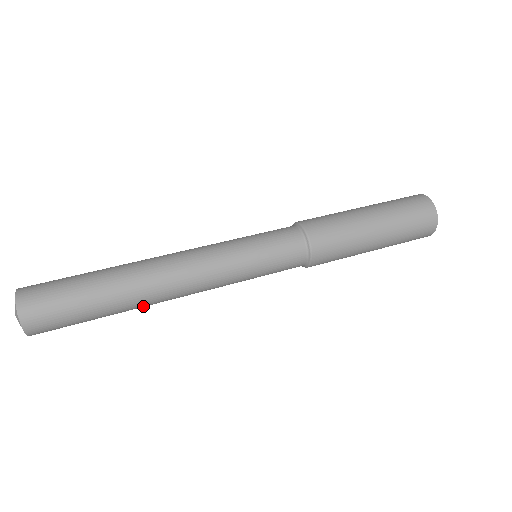
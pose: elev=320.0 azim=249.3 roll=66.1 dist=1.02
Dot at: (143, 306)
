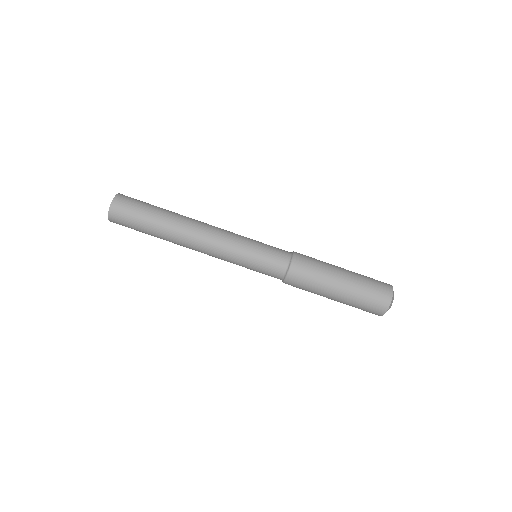
Dot at: occluded
